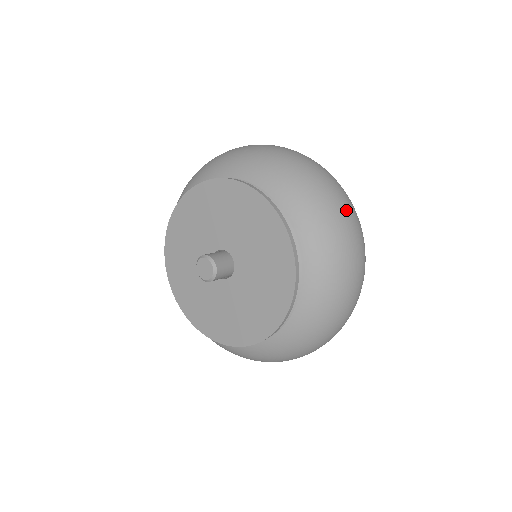
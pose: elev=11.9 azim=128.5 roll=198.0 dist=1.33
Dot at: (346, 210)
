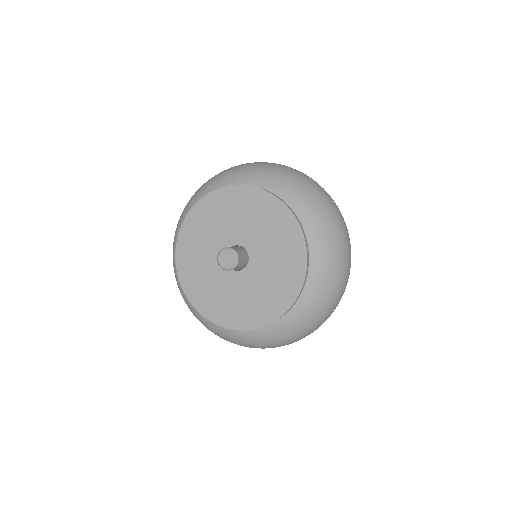
Dot at: (333, 202)
